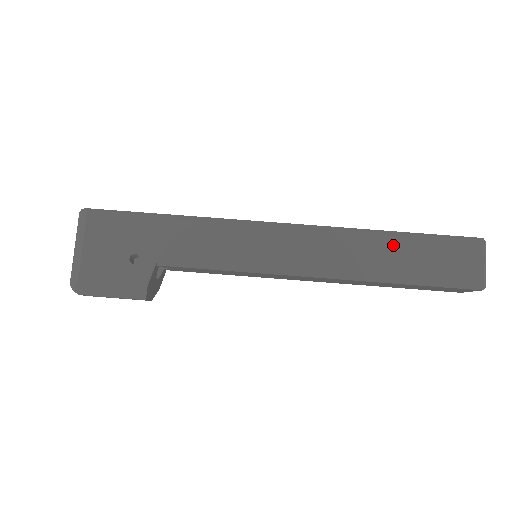
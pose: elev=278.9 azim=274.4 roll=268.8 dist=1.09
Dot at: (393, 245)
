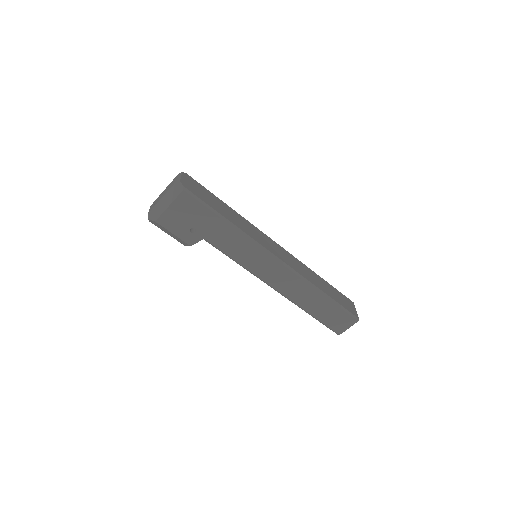
Dot at: (320, 300)
